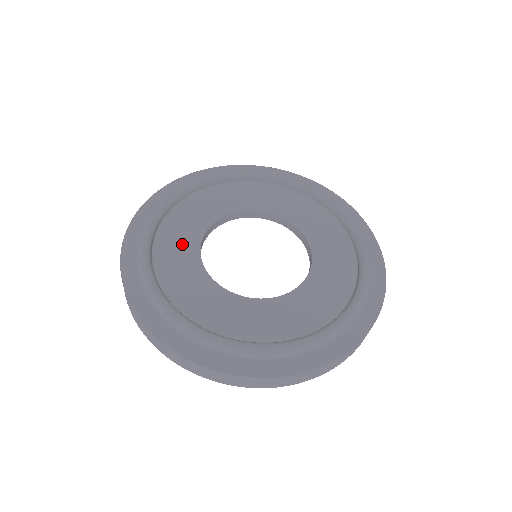
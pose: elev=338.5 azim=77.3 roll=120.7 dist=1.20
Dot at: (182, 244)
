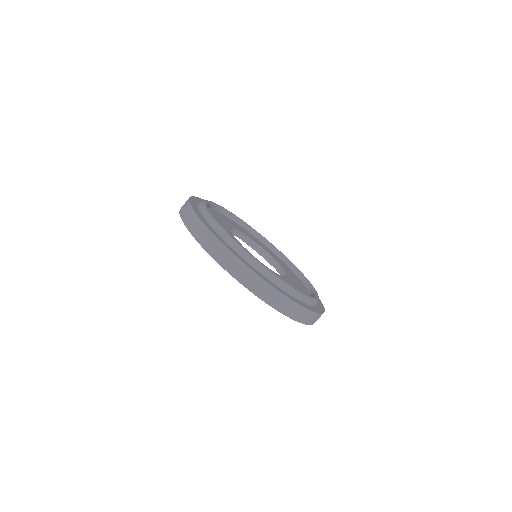
Dot at: occluded
